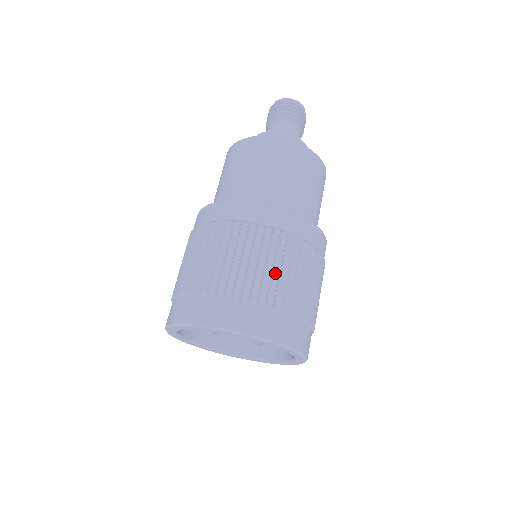
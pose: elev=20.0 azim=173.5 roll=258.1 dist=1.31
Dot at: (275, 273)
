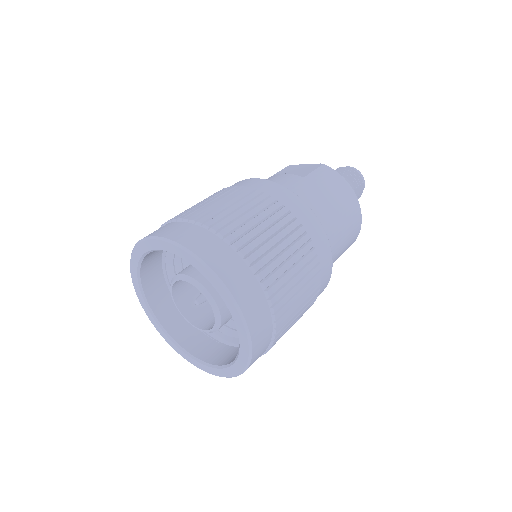
Dot at: (222, 206)
